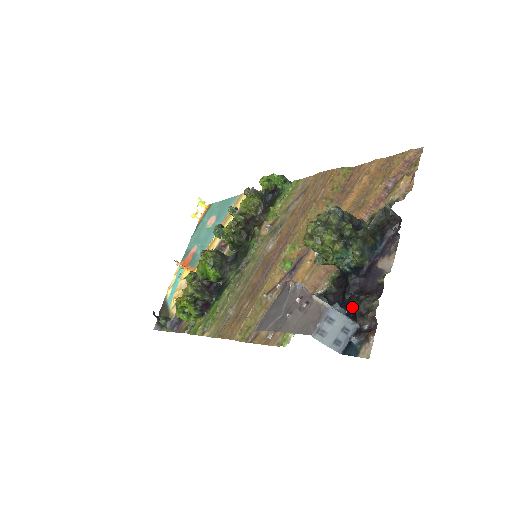
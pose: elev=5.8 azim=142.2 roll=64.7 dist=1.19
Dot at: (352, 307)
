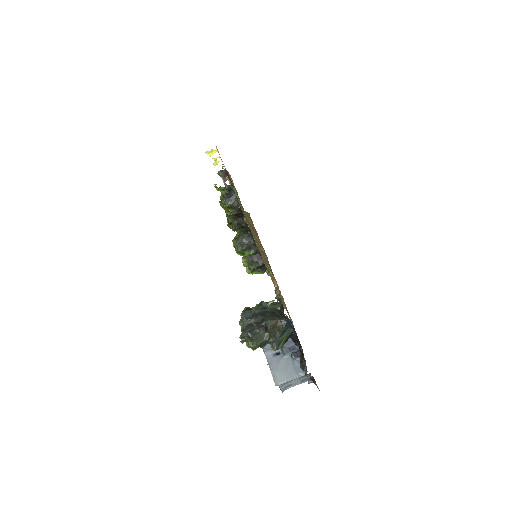
Dot at: occluded
